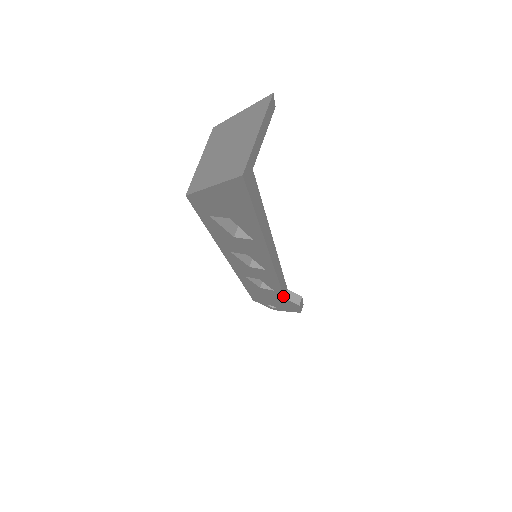
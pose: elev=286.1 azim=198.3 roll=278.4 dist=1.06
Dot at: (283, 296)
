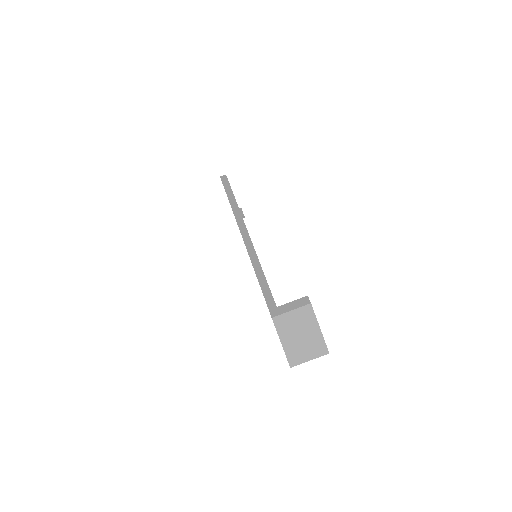
Dot at: occluded
